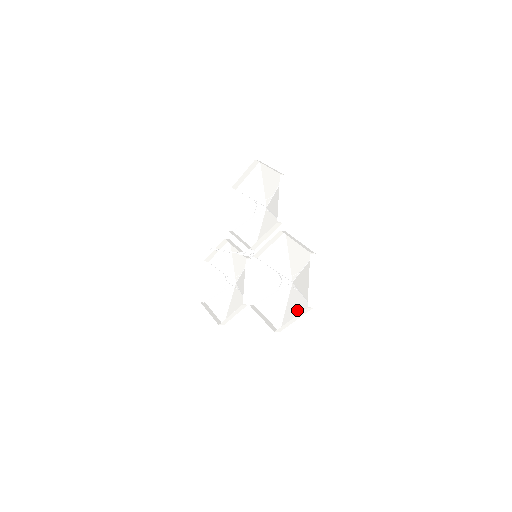
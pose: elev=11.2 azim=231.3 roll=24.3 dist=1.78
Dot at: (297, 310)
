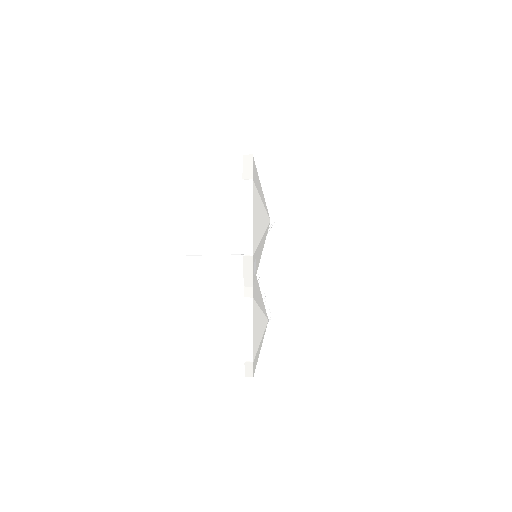
Dot at: occluded
